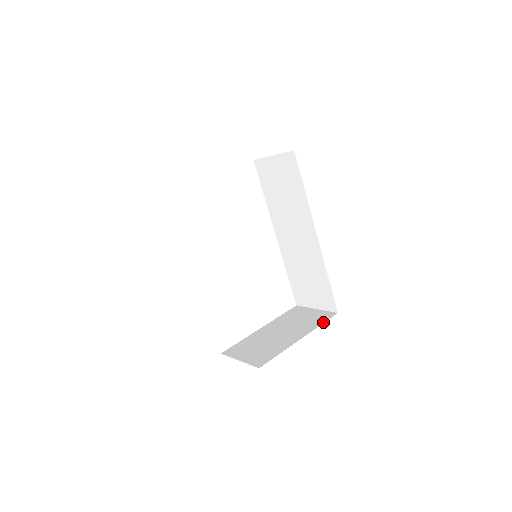
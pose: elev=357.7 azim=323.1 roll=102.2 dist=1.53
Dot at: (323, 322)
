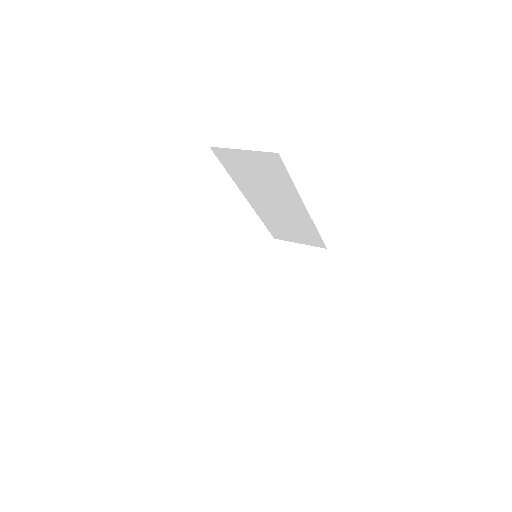
Dot at: (319, 266)
